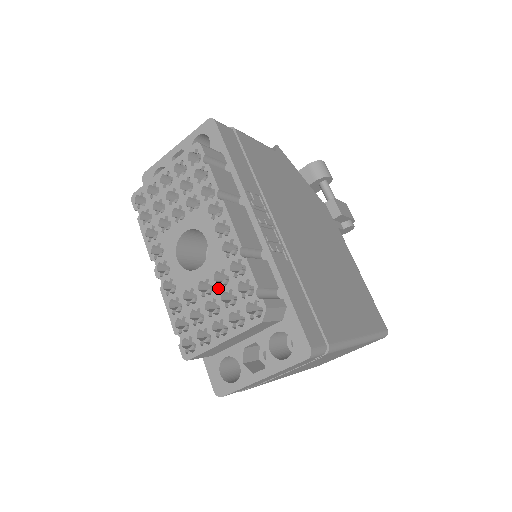
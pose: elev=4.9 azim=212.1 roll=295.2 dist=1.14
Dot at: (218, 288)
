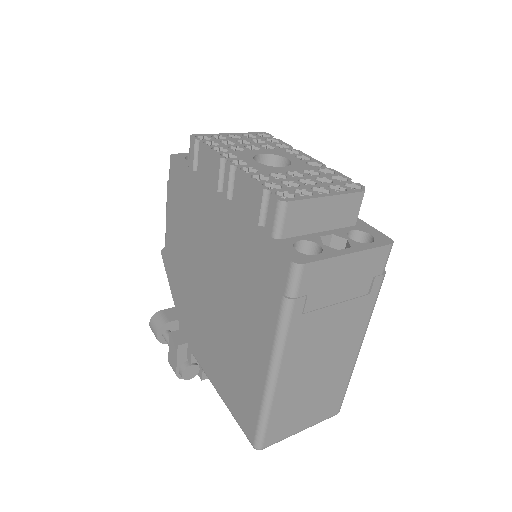
Dot at: (310, 175)
